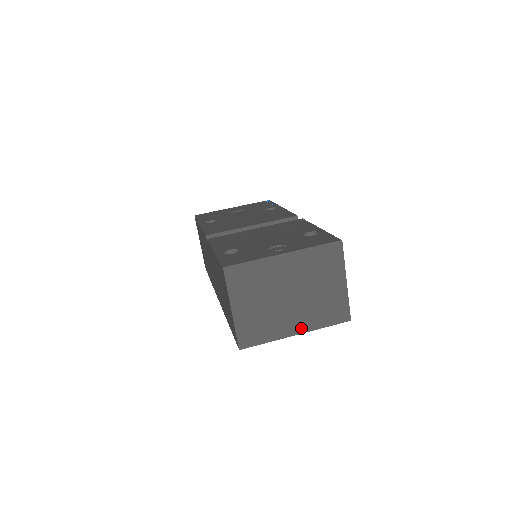
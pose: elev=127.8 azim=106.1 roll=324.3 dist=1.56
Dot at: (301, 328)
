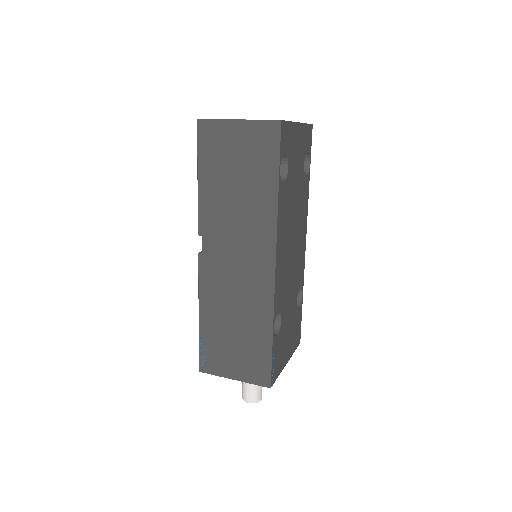
Dot at: occluded
